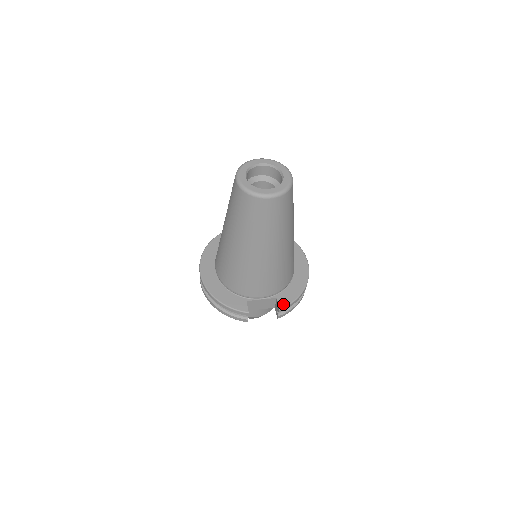
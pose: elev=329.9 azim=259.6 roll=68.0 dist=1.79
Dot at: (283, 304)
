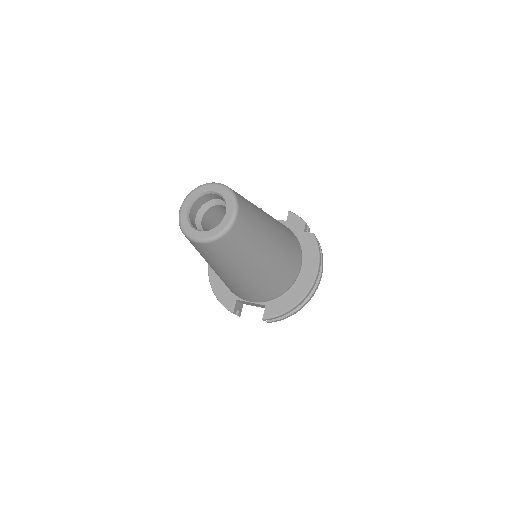
Dot at: (268, 315)
